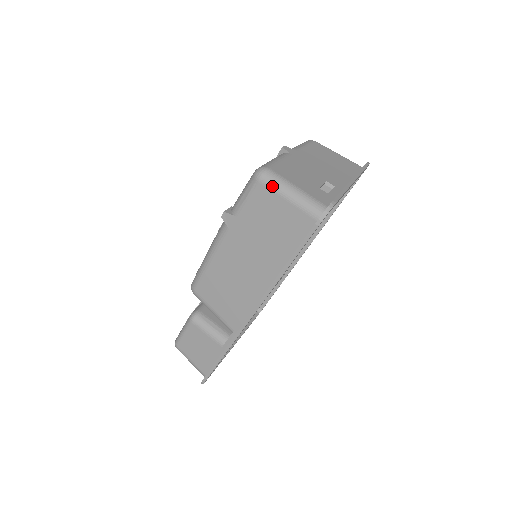
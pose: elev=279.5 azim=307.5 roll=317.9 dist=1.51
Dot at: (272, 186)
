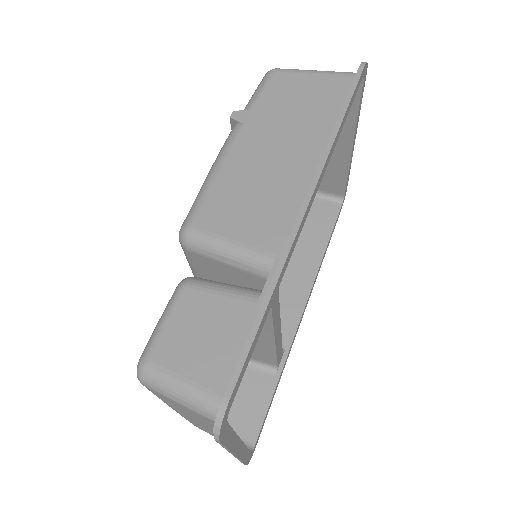
Dot at: (292, 70)
